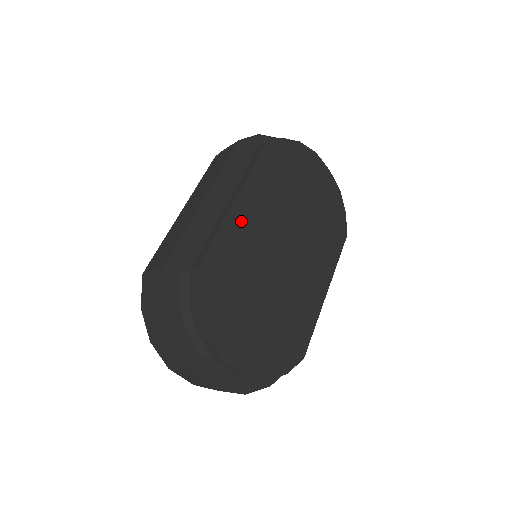
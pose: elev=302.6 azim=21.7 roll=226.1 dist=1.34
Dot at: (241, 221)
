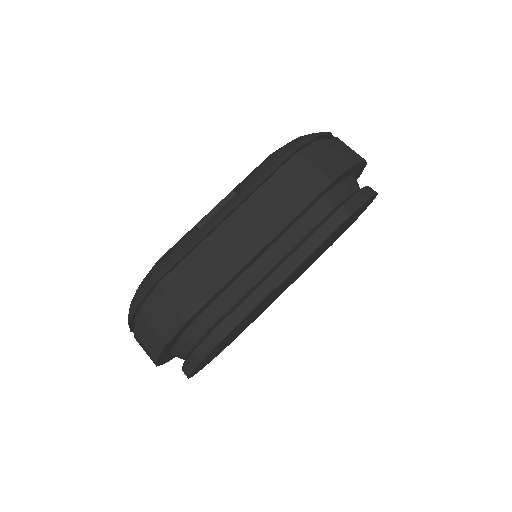
Dot at: (276, 289)
